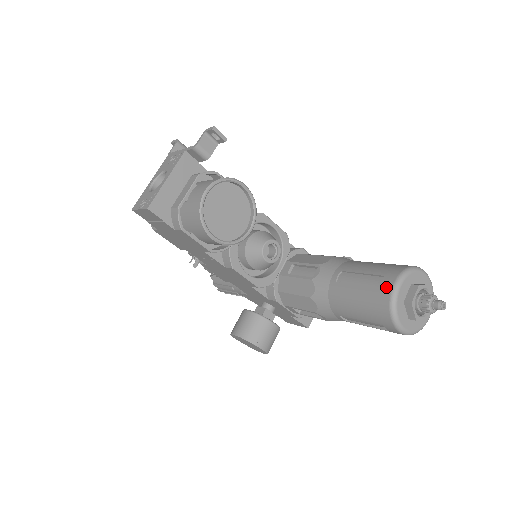
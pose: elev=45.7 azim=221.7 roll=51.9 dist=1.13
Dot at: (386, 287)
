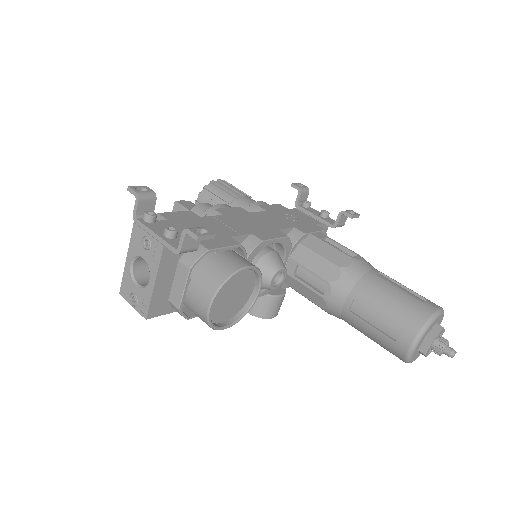
Dot at: (403, 345)
